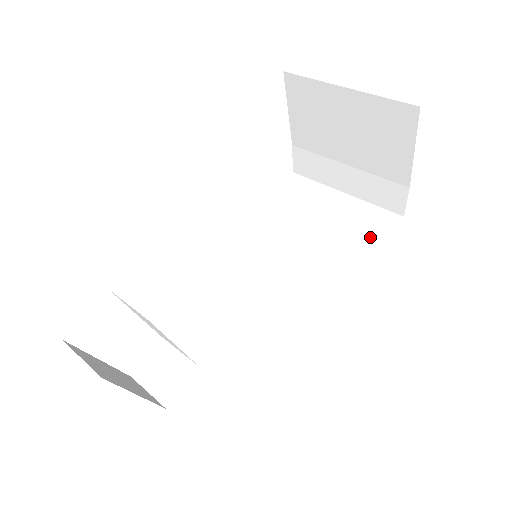
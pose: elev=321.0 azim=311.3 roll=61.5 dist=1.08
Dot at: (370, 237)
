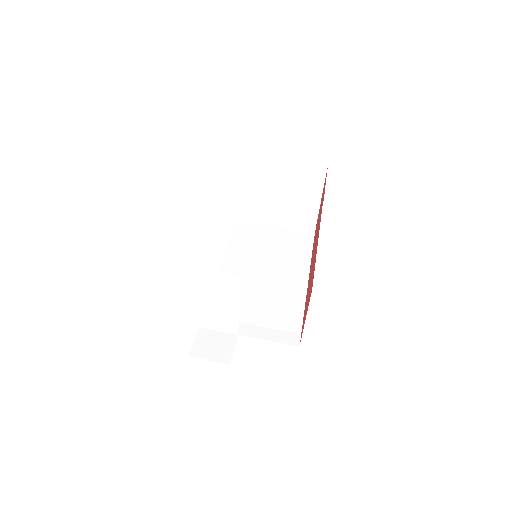
Dot at: (303, 245)
